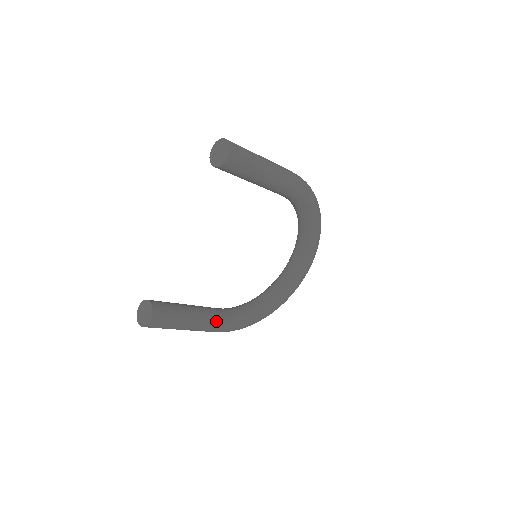
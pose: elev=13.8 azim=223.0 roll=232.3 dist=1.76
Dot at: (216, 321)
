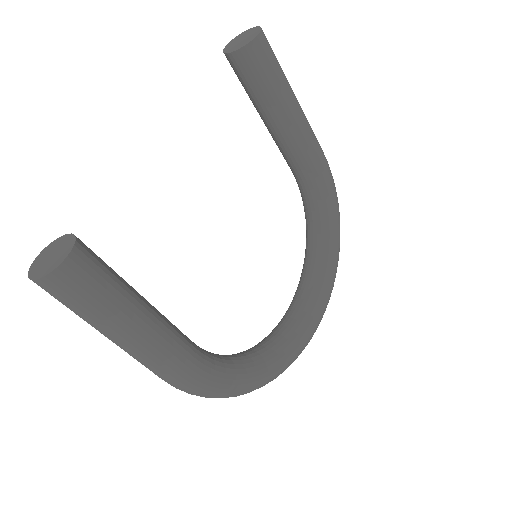
Dot at: (182, 345)
